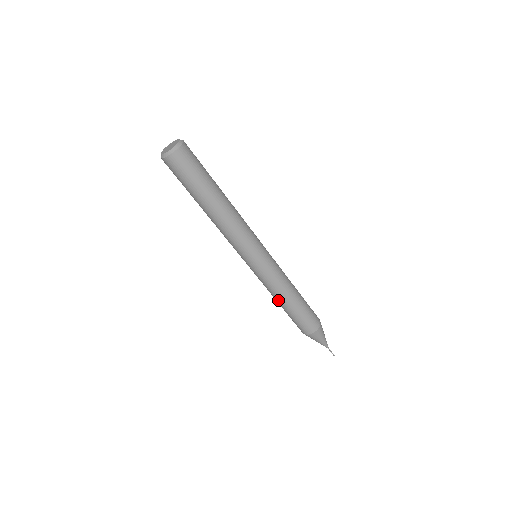
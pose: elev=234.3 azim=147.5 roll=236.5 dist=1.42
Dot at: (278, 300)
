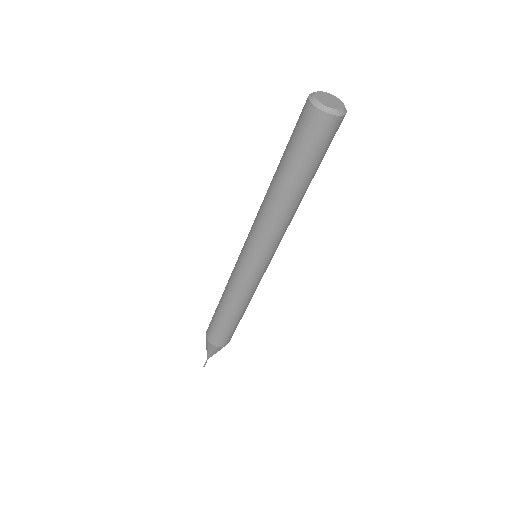
Dot at: (223, 294)
